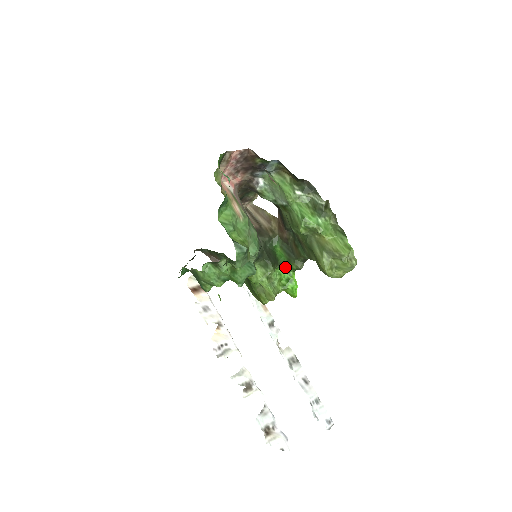
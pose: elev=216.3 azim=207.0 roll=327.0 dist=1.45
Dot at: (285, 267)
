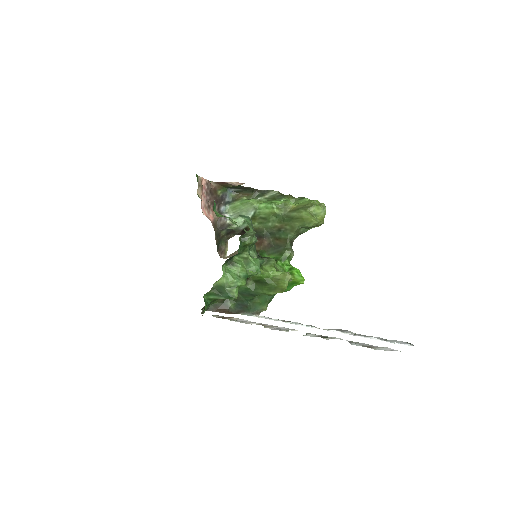
Dot at: (281, 261)
